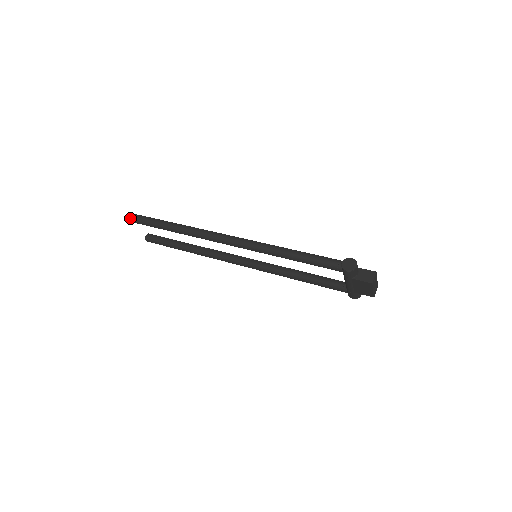
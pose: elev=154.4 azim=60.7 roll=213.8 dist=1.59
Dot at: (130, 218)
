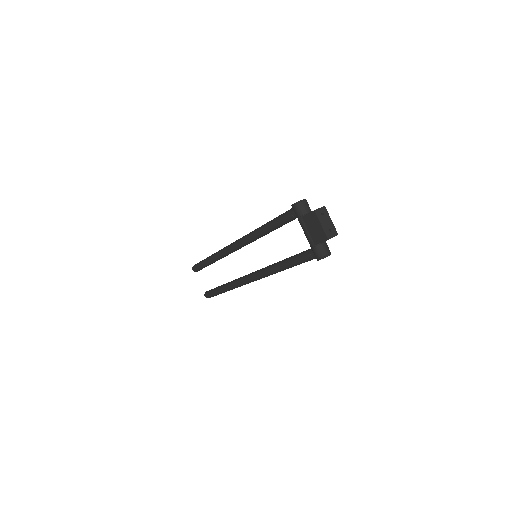
Dot at: (193, 266)
